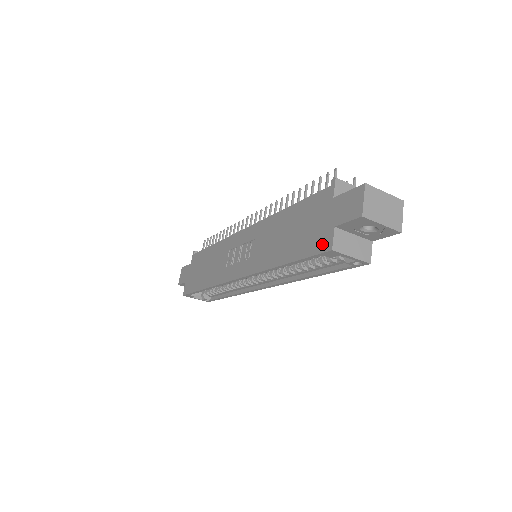
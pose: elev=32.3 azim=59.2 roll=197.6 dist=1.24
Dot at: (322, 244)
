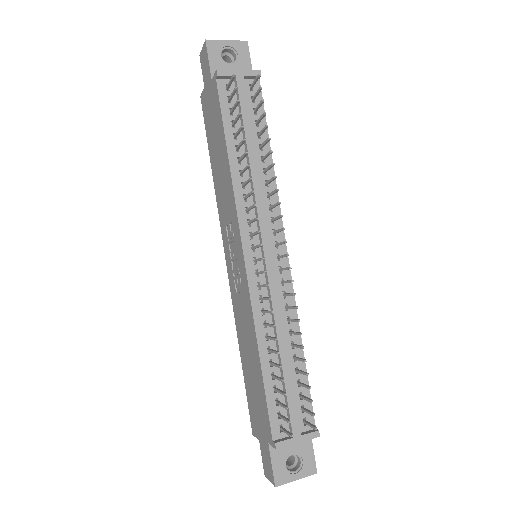
Dot at: (252, 423)
